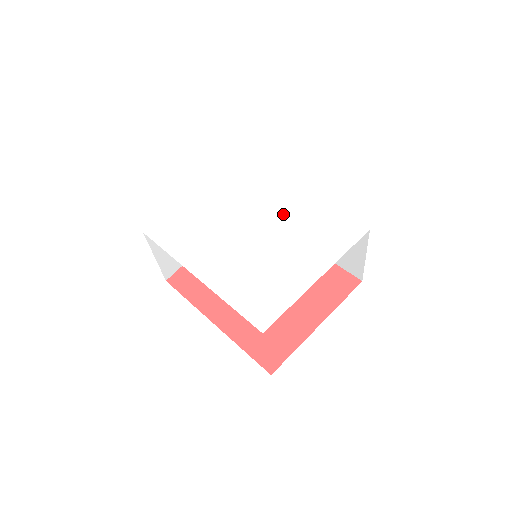
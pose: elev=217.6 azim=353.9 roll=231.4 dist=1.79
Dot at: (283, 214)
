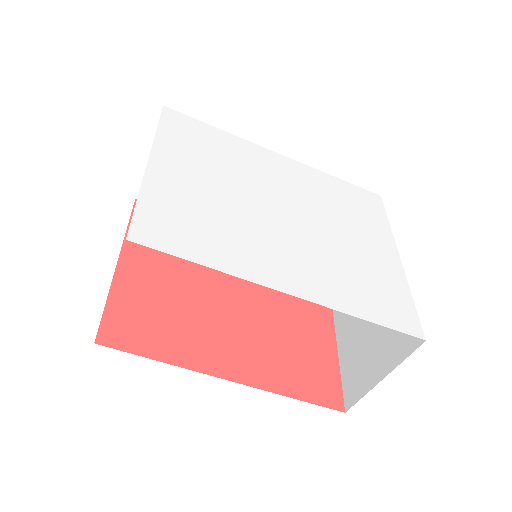
Dot at: (297, 186)
